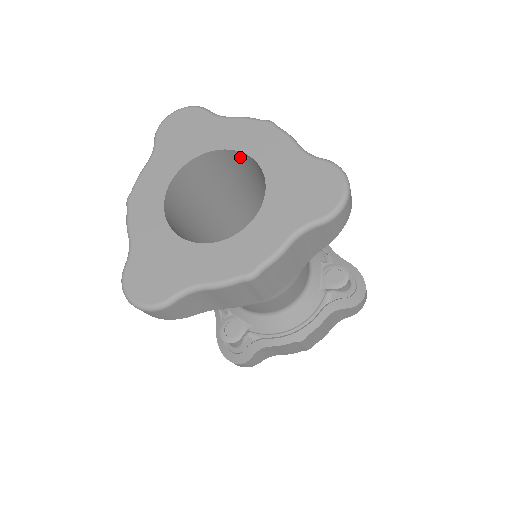
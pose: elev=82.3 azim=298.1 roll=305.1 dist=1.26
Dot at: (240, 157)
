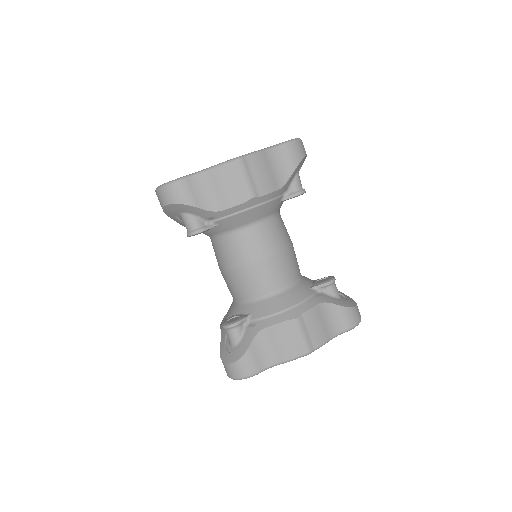
Dot at: occluded
